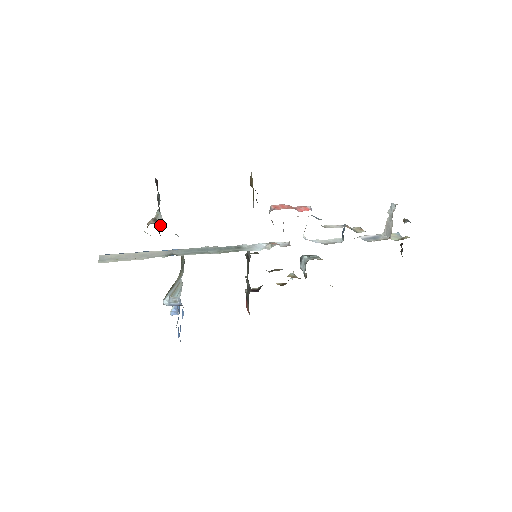
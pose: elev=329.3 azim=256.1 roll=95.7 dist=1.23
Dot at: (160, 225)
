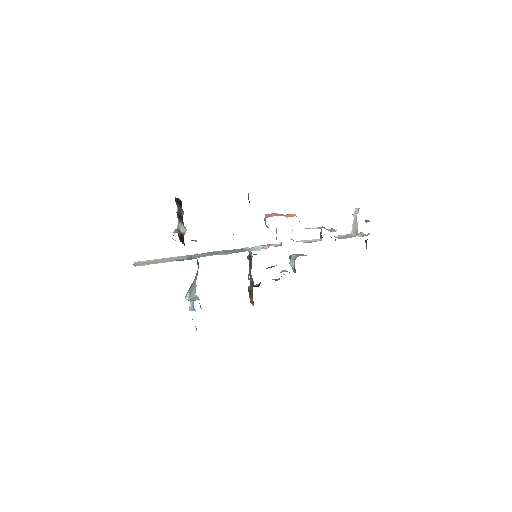
Dot at: (183, 233)
